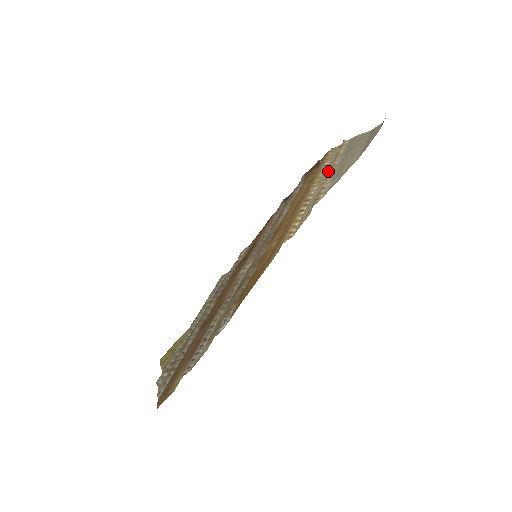
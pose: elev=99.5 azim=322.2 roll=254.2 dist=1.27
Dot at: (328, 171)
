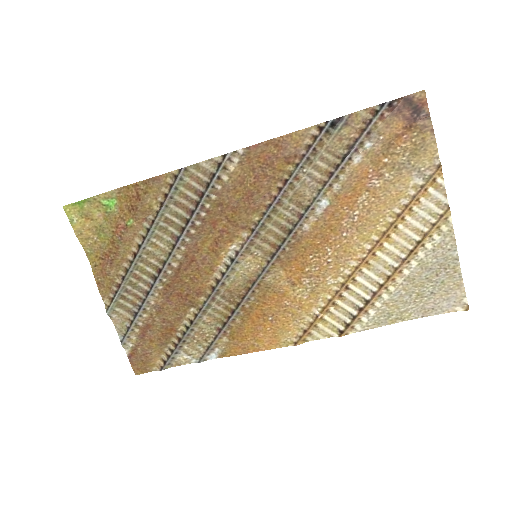
Dot at: (392, 261)
